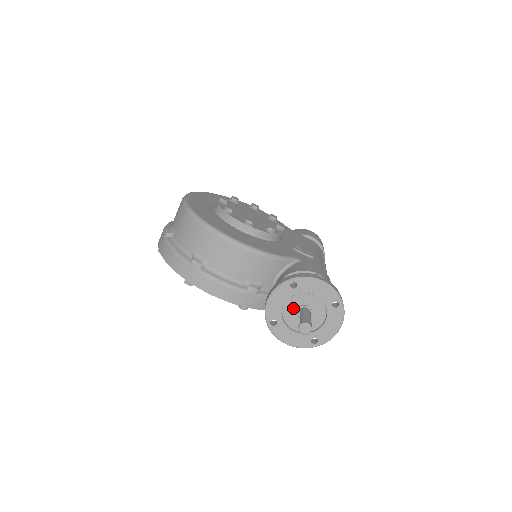
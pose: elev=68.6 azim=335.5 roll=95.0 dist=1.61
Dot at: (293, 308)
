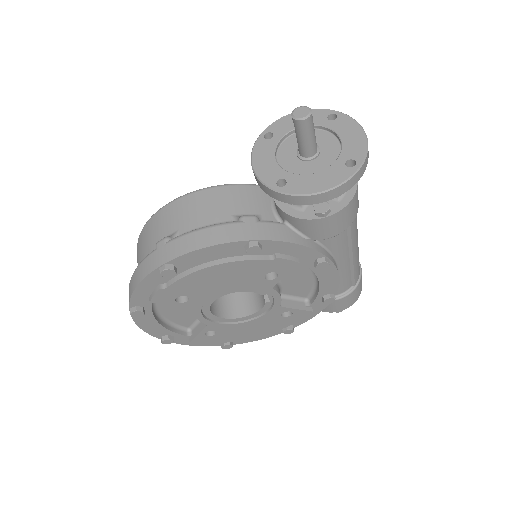
Dot at: (291, 158)
